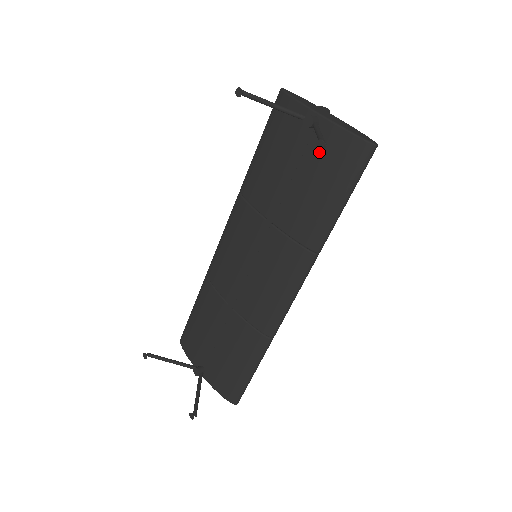
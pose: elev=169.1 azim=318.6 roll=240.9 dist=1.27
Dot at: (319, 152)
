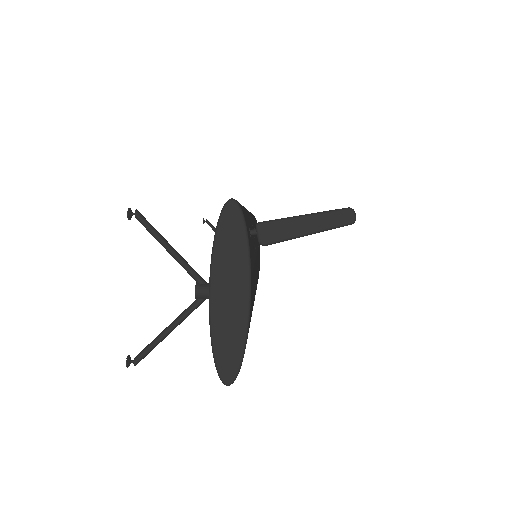
Dot at: occluded
